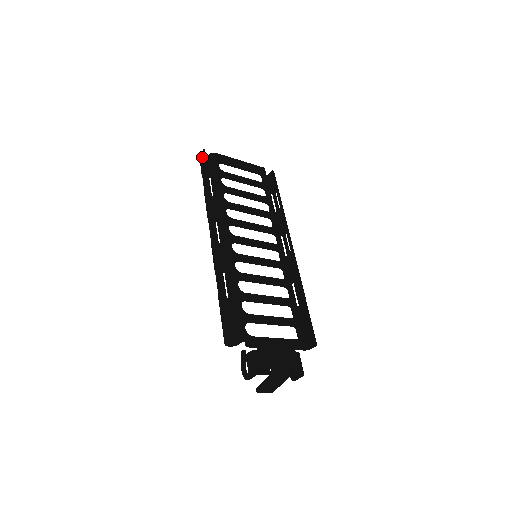
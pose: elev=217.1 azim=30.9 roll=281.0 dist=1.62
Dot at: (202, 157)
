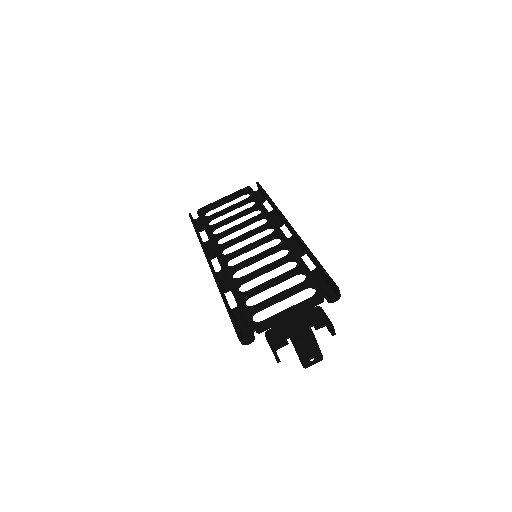
Dot at: occluded
